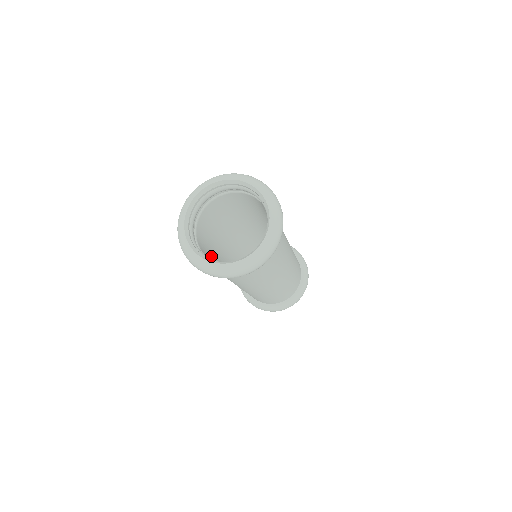
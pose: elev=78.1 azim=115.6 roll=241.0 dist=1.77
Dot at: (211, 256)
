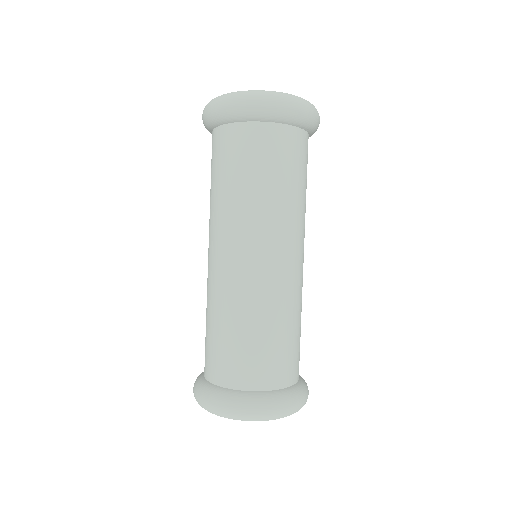
Dot at: occluded
